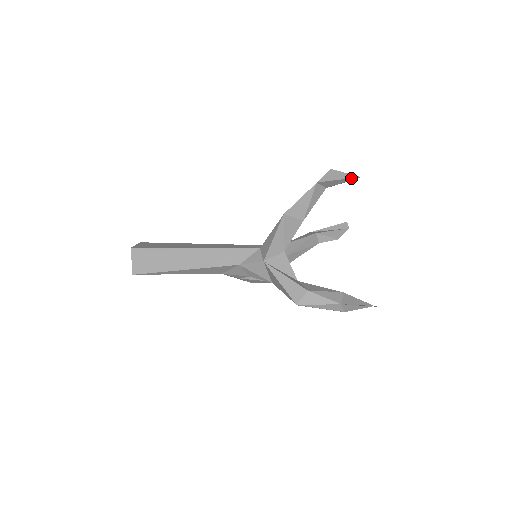
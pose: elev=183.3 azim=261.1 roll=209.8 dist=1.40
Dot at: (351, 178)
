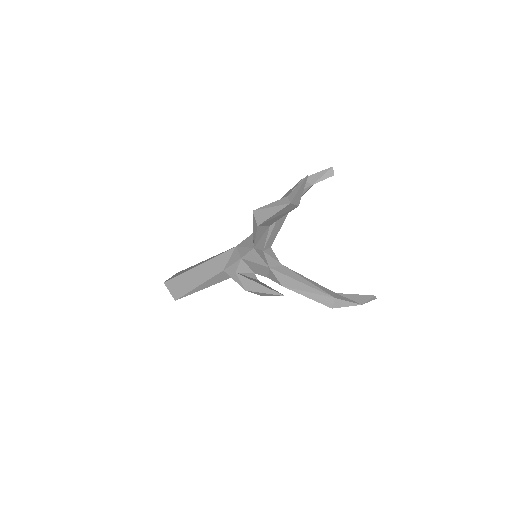
Dot at: (326, 169)
